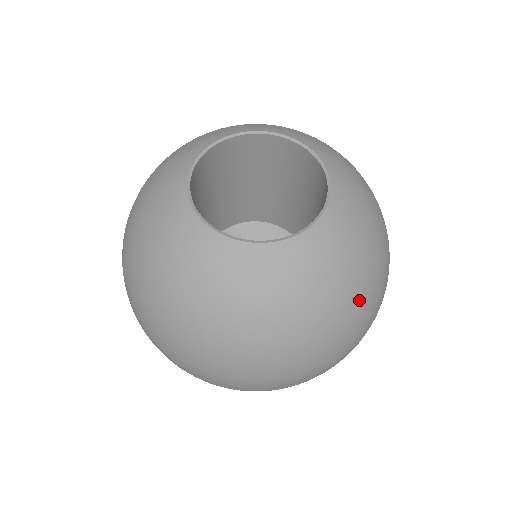
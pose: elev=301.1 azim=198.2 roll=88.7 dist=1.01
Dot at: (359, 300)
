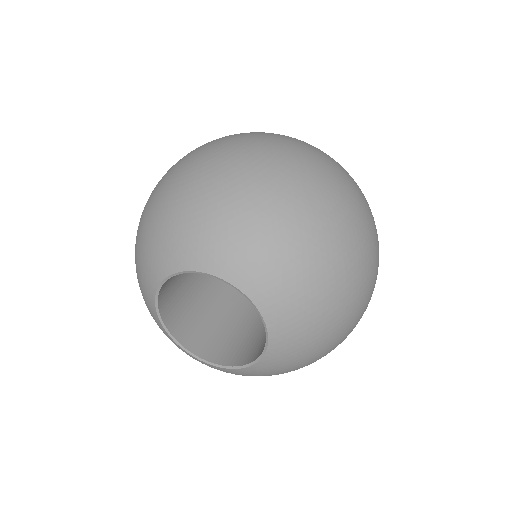
Dot at: (345, 316)
